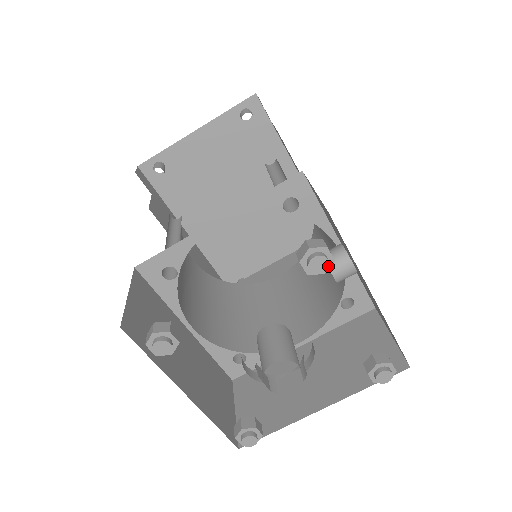
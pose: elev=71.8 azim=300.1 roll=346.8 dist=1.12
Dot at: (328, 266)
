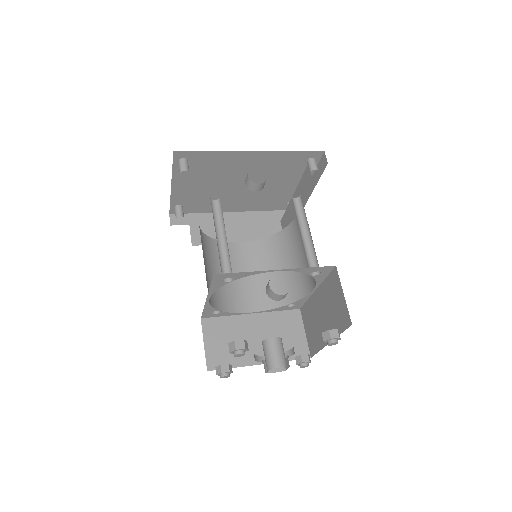
Dot at: (244, 354)
